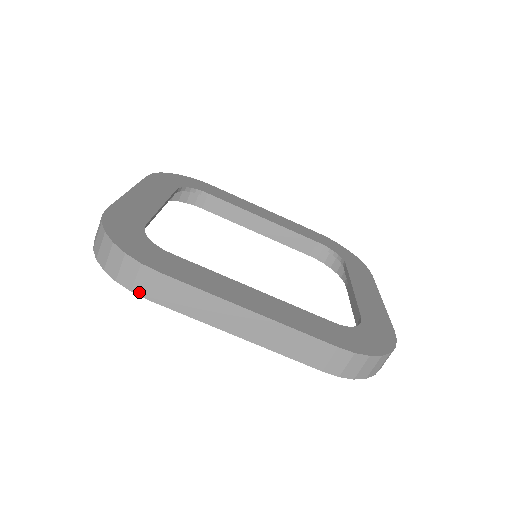
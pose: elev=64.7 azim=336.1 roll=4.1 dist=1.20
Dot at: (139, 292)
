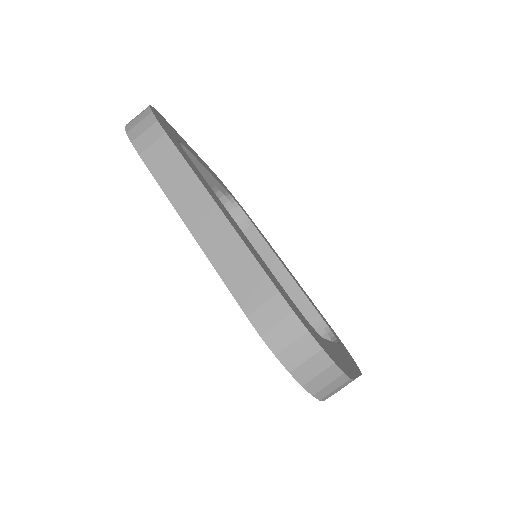
Dot at: (137, 145)
